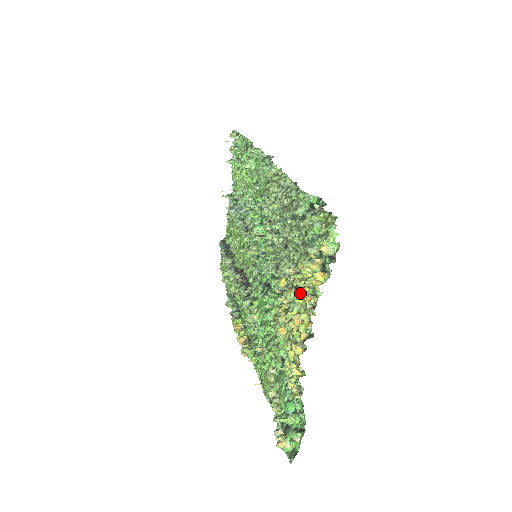
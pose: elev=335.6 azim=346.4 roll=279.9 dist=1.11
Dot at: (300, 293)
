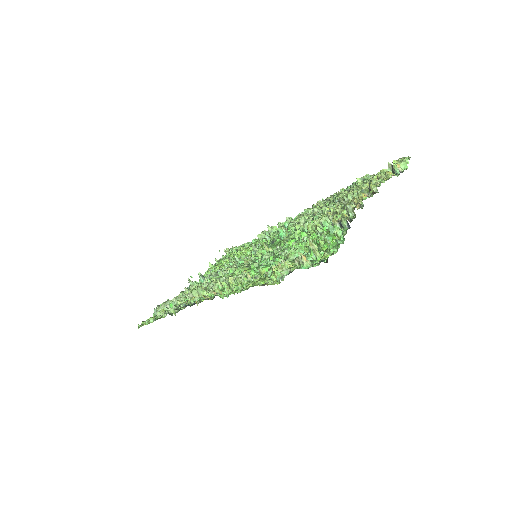
Dot at: occluded
